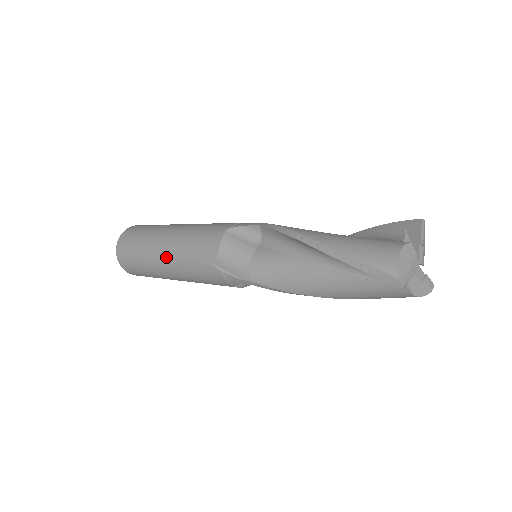
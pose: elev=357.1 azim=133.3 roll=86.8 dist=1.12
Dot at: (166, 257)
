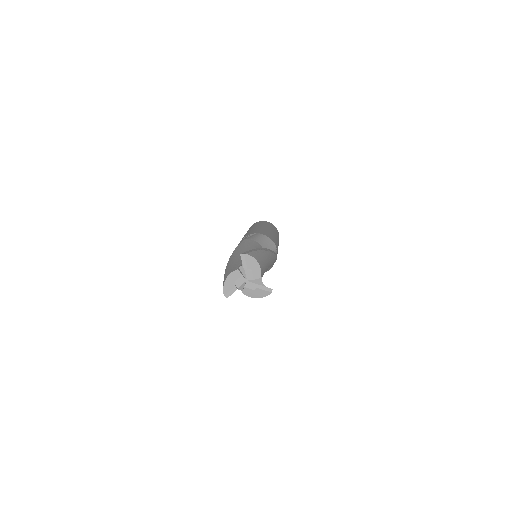
Dot at: occluded
